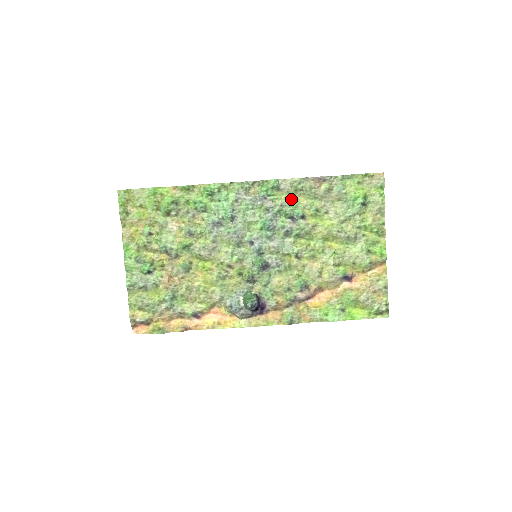
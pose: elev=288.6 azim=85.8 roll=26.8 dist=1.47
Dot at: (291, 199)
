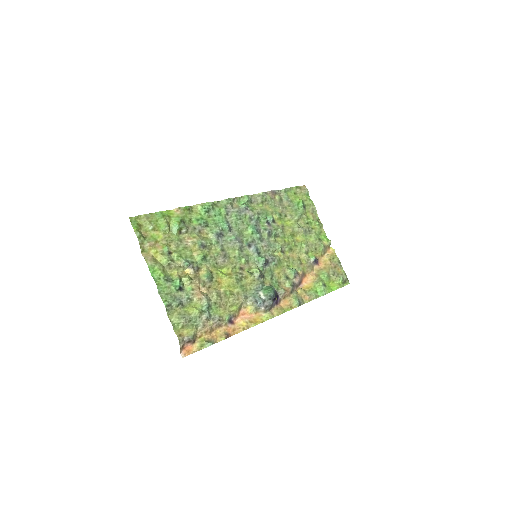
Dot at: (262, 208)
